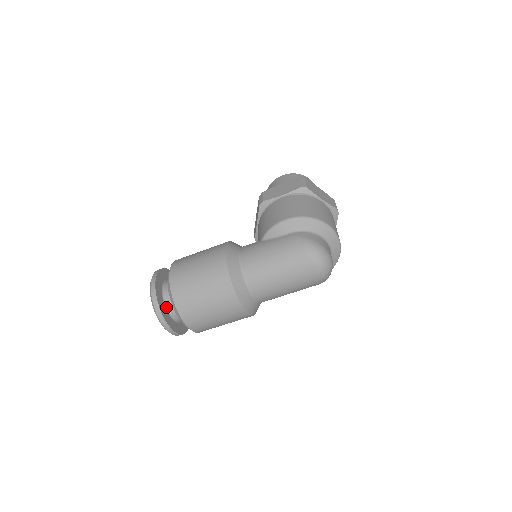
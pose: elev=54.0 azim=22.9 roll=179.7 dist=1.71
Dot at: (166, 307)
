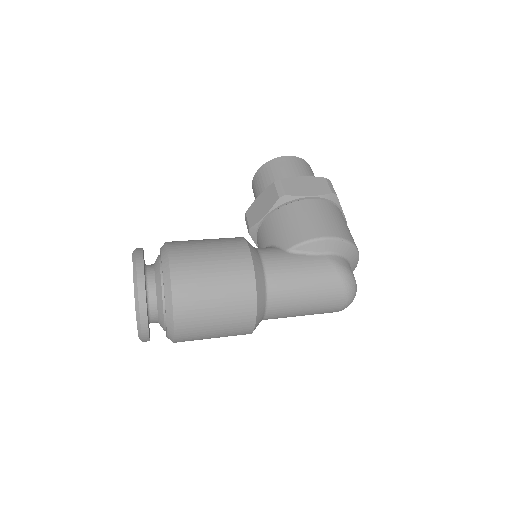
Dot at: (148, 309)
